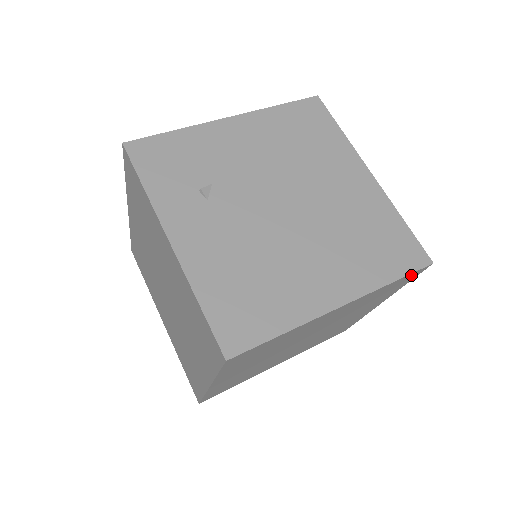
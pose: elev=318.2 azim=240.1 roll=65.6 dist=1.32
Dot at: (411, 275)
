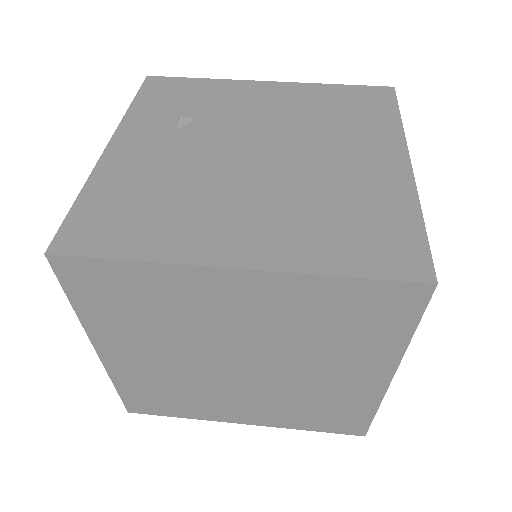
Dot at: (393, 292)
